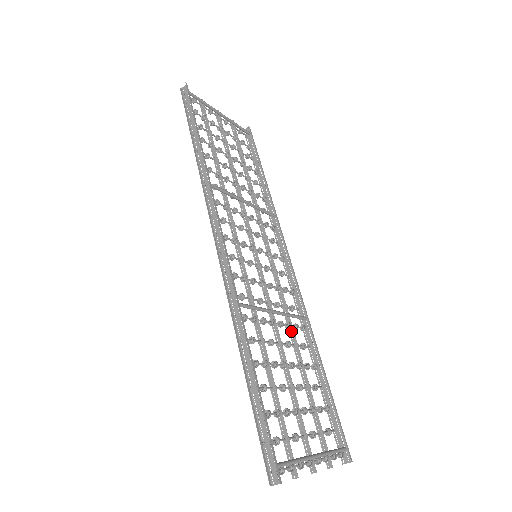
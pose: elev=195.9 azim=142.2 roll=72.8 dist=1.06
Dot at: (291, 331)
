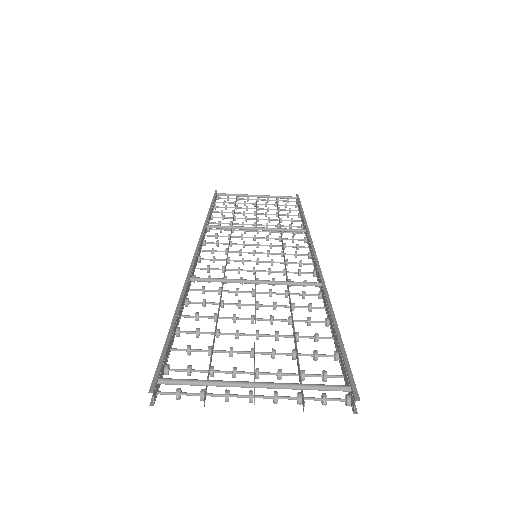
Dot at: (289, 297)
